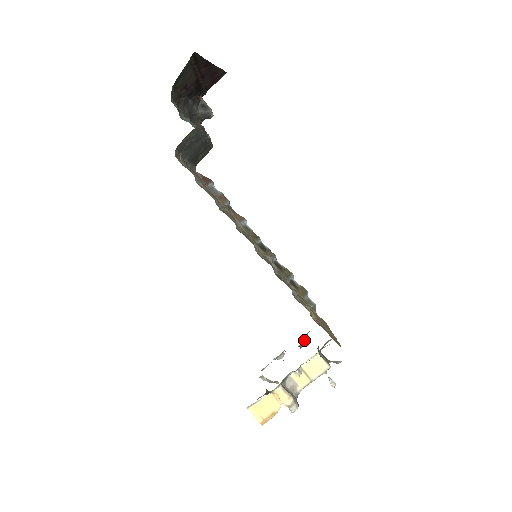
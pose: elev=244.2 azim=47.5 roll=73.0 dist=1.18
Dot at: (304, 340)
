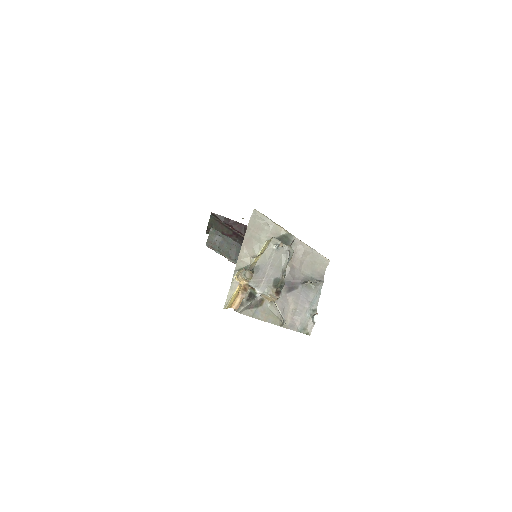
Dot at: (314, 281)
